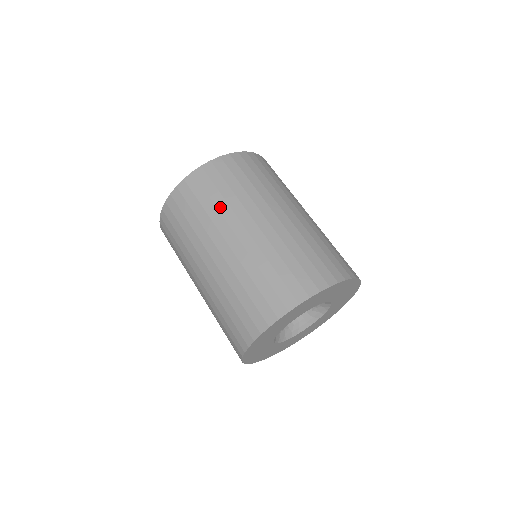
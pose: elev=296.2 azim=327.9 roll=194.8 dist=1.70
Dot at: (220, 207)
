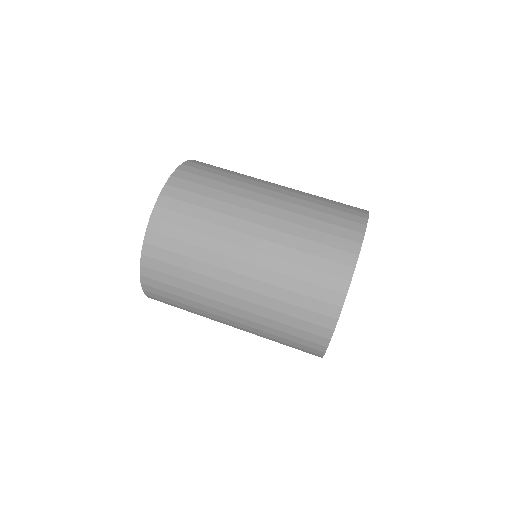
Dot at: (208, 232)
